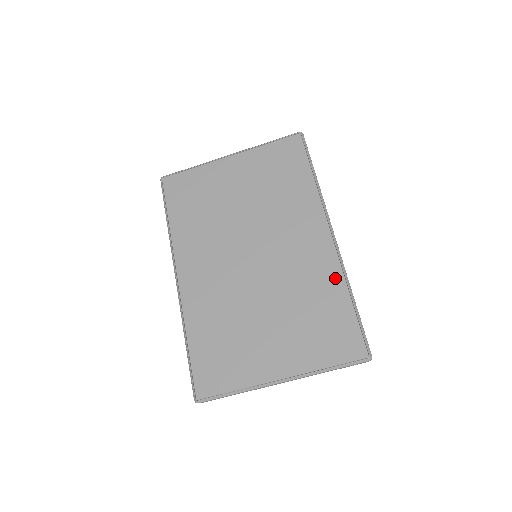
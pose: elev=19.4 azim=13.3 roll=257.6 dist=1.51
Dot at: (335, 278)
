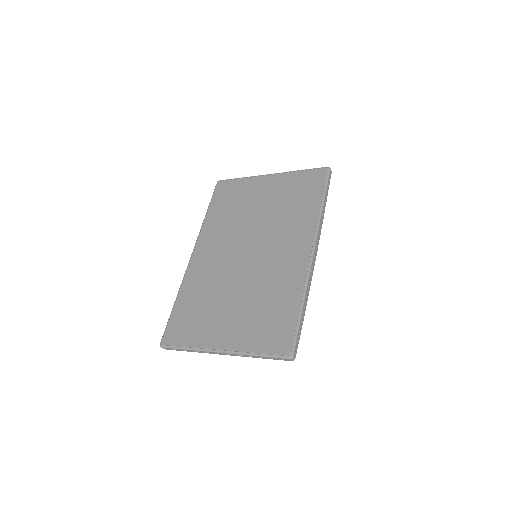
Dot at: (297, 286)
